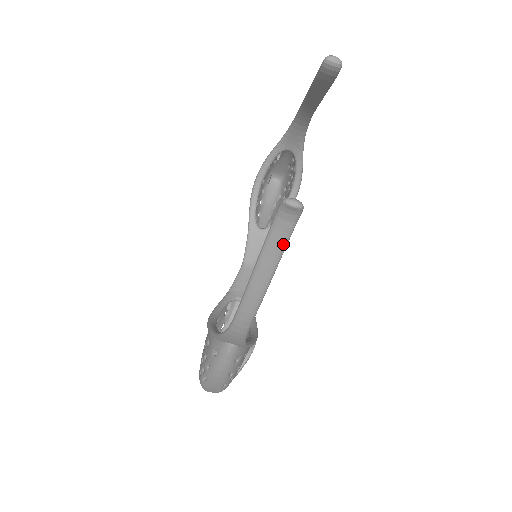
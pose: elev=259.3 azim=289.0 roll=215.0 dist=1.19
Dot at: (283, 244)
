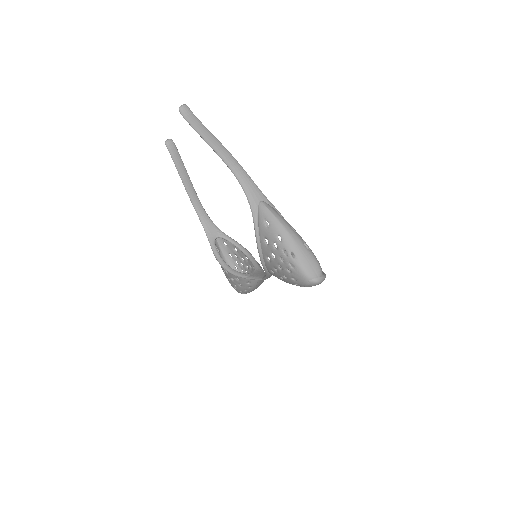
Dot at: (200, 123)
